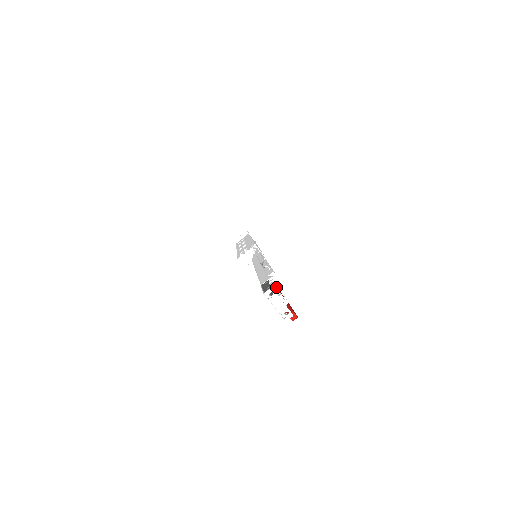
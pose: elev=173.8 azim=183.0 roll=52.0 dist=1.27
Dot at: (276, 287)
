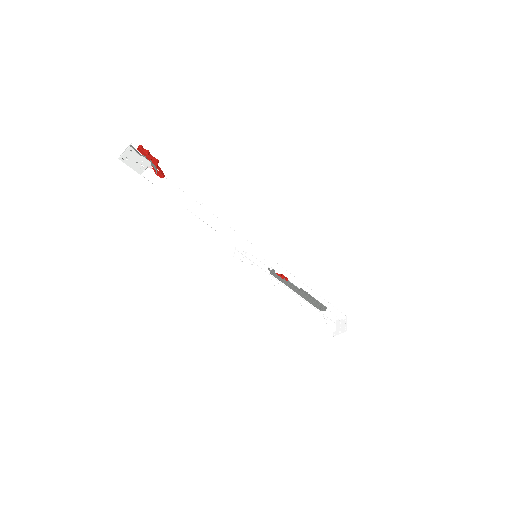
Dot at: (161, 176)
